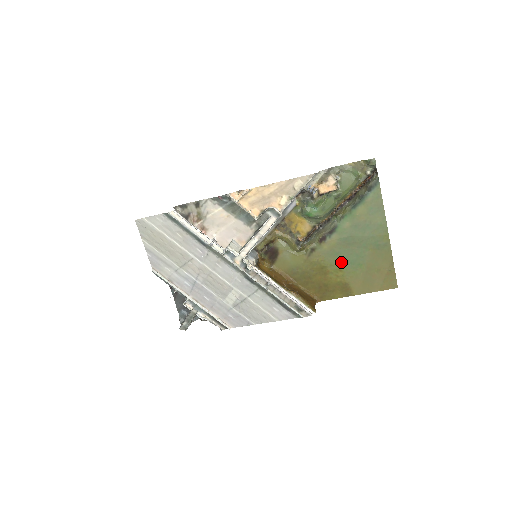
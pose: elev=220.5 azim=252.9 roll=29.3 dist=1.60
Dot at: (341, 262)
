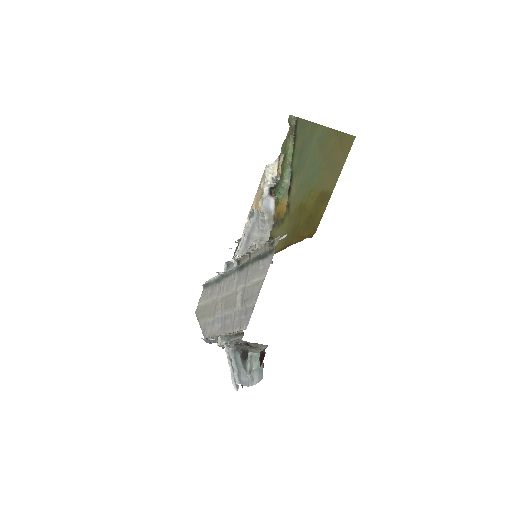
Dot at: (308, 186)
